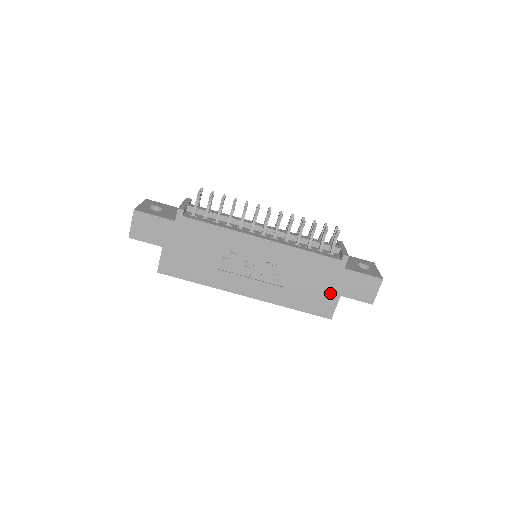
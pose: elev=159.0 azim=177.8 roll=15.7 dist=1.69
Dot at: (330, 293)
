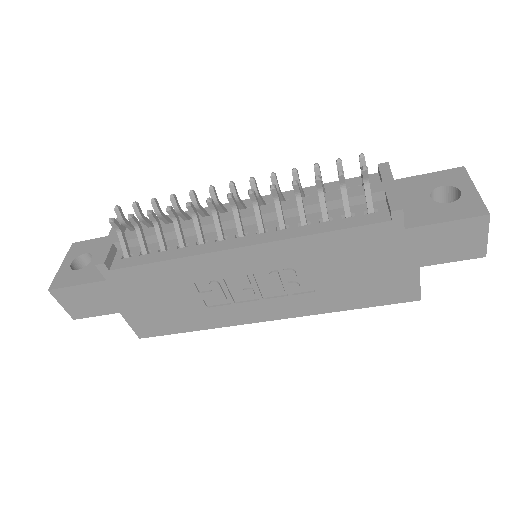
Dot at: (398, 270)
